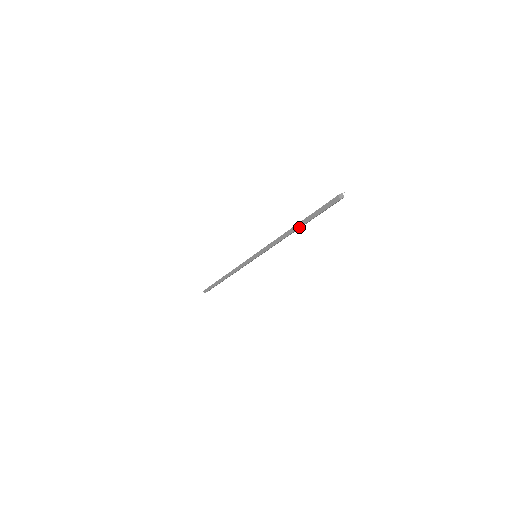
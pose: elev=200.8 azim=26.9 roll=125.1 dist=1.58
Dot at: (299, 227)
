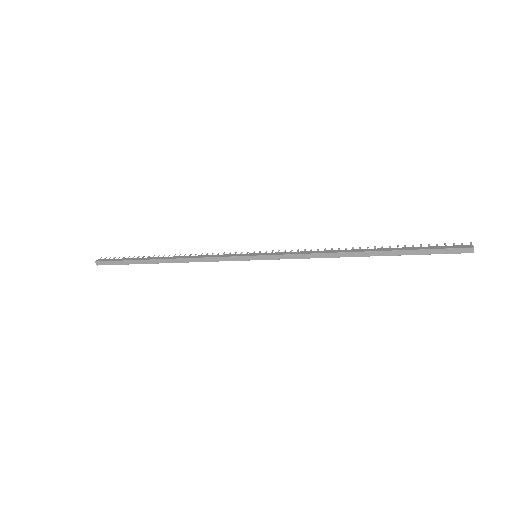
Dot at: (376, 255)
